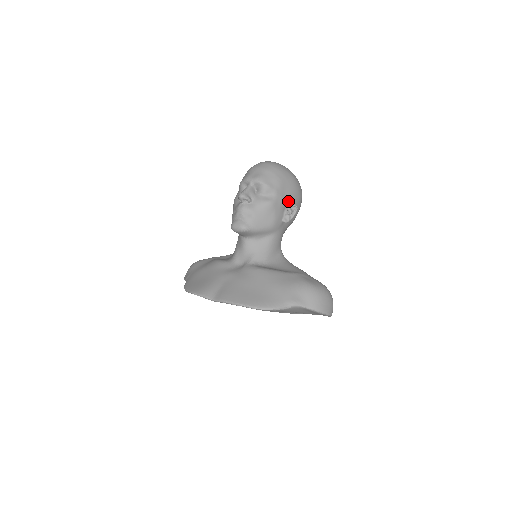
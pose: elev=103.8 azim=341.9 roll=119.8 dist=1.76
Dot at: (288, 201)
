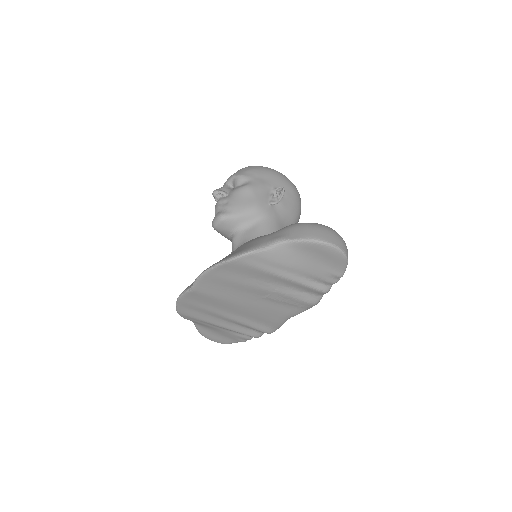
Dot at: (272, 186)
